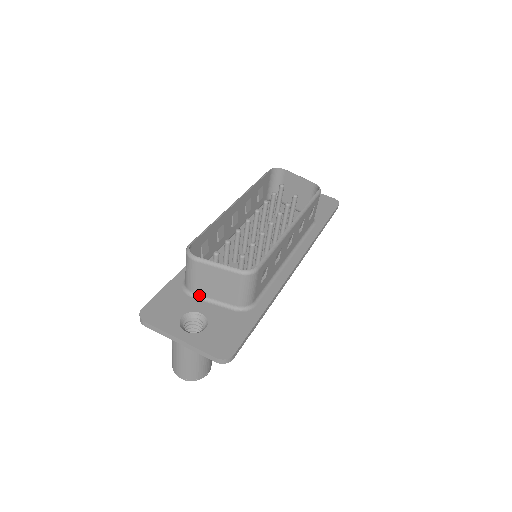
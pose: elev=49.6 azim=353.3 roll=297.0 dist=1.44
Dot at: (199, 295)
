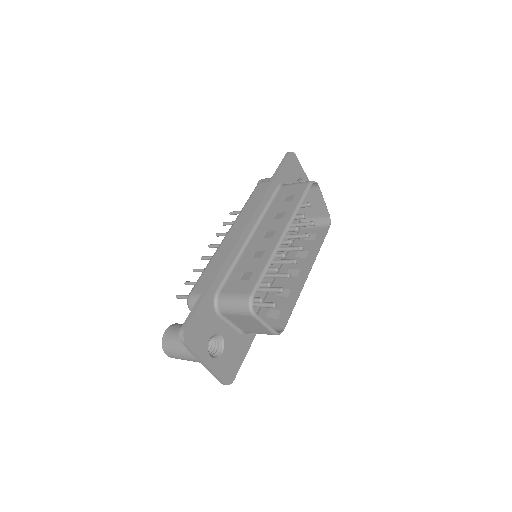
Dot at: (224, 316)
